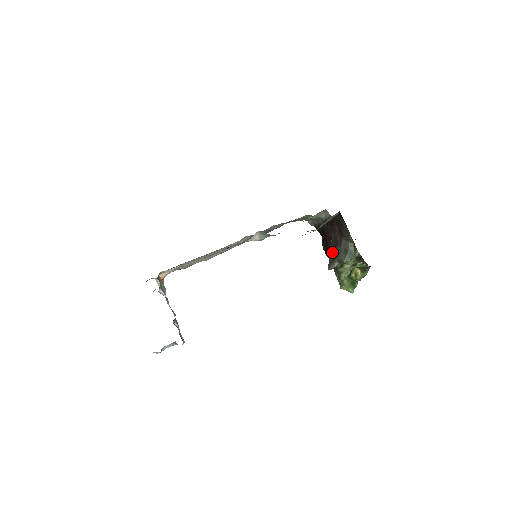
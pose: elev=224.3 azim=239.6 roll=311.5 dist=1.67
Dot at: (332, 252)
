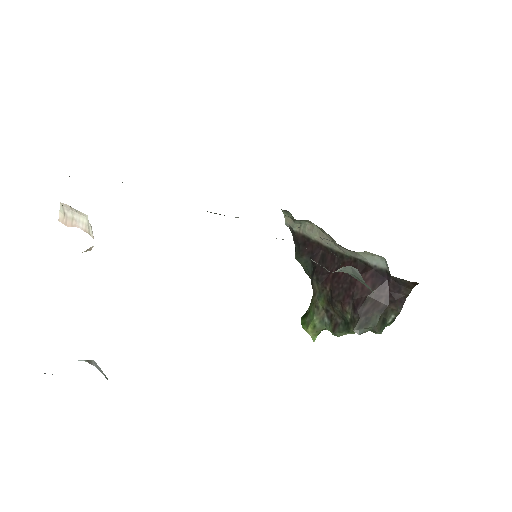
Dot at: (367, 313)
